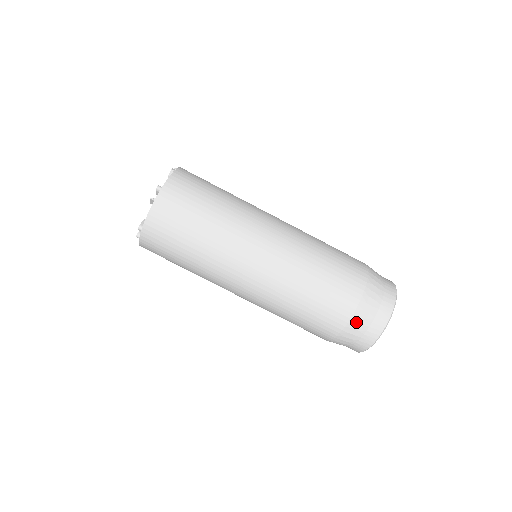
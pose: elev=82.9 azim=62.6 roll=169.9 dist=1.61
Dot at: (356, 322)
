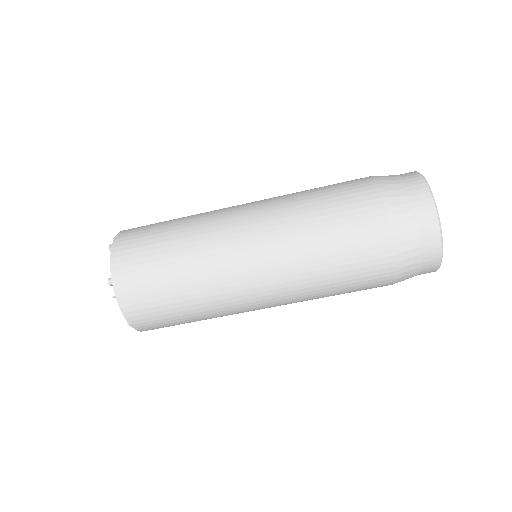
Dot at: (404, 259)
